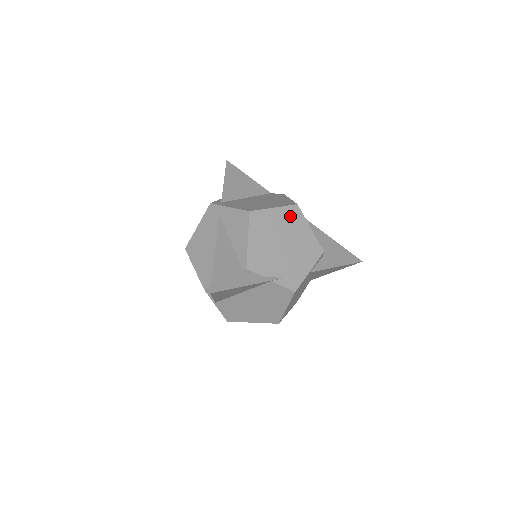
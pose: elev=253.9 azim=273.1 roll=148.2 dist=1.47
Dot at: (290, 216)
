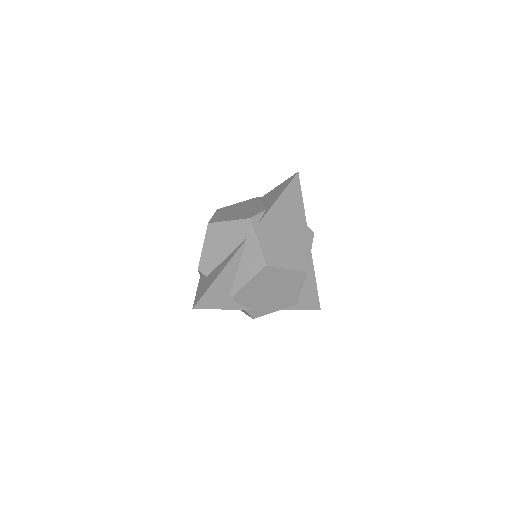
Dot at: (294, 277)
